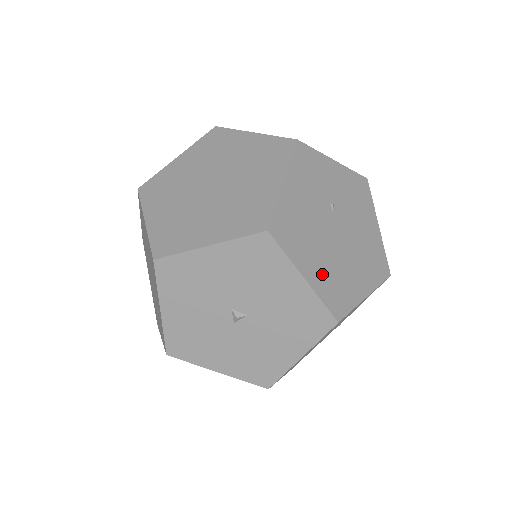
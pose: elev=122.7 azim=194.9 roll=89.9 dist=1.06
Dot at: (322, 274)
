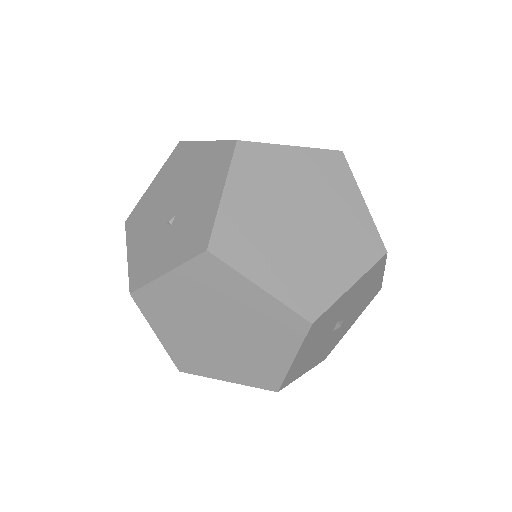
Dot at: occluded
